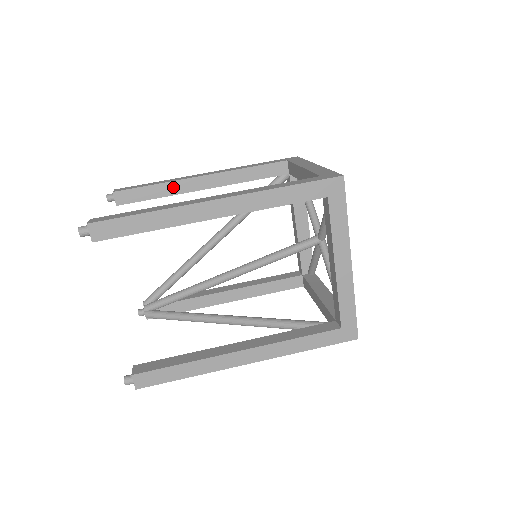
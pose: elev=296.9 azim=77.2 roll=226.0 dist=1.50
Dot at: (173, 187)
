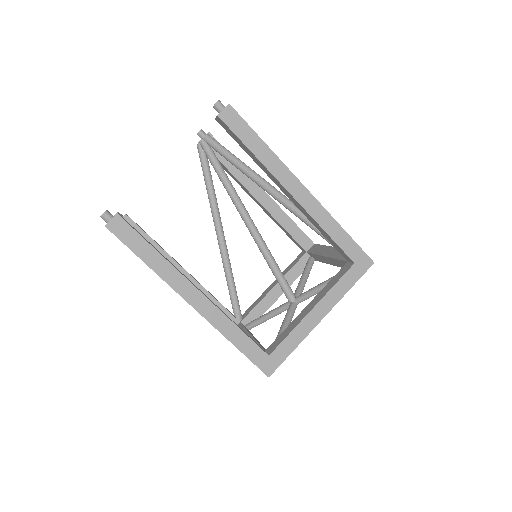
Dot at: (264, 168)
